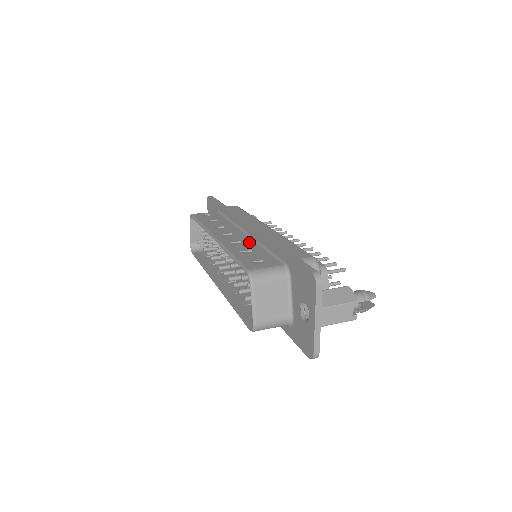
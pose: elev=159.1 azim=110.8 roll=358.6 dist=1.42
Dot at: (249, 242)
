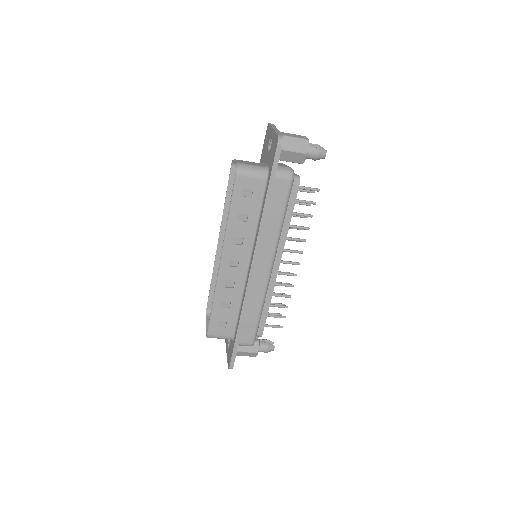
Dot at: occluded
